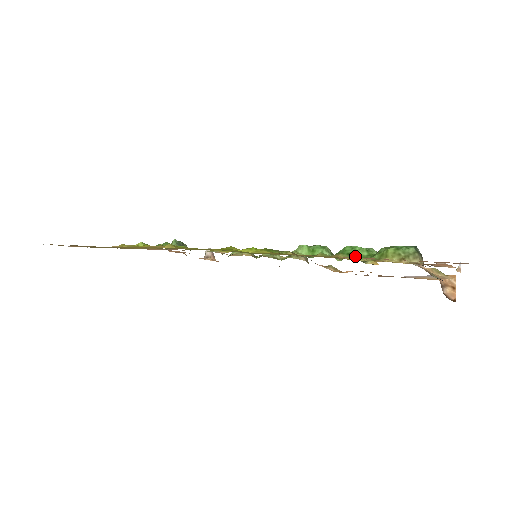
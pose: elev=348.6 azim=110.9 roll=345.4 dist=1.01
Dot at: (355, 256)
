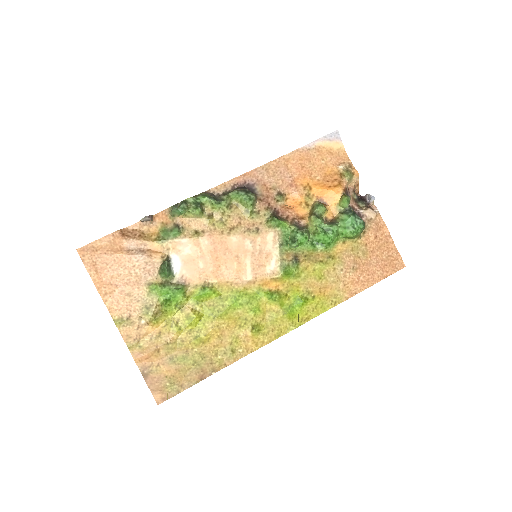
Dot at: (333, 243)
